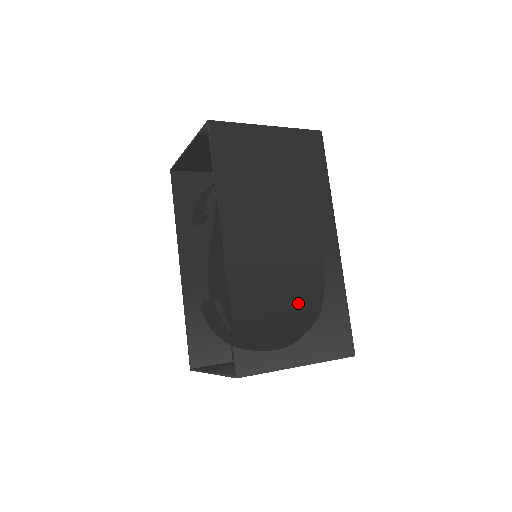
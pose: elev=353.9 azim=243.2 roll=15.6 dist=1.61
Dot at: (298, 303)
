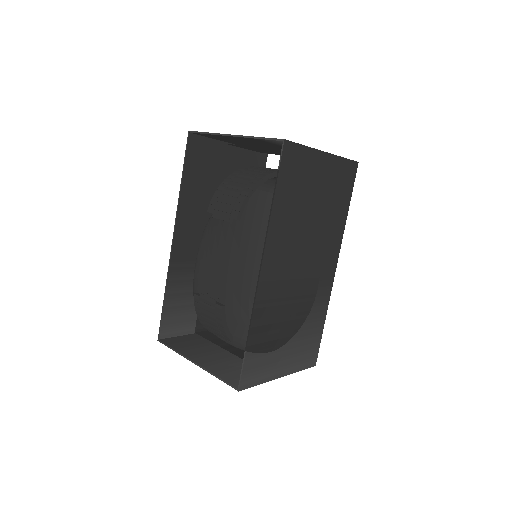
Dot at: (295, 325)
